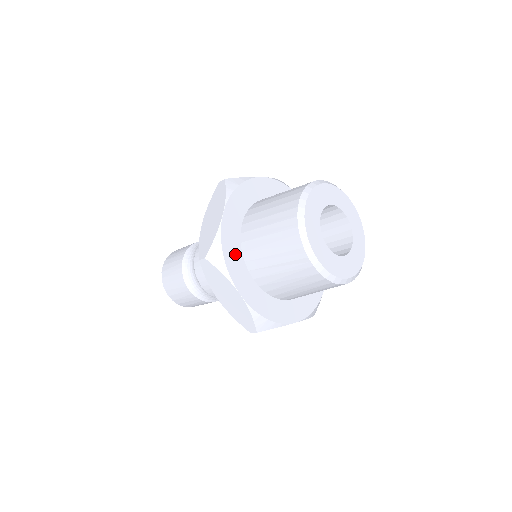
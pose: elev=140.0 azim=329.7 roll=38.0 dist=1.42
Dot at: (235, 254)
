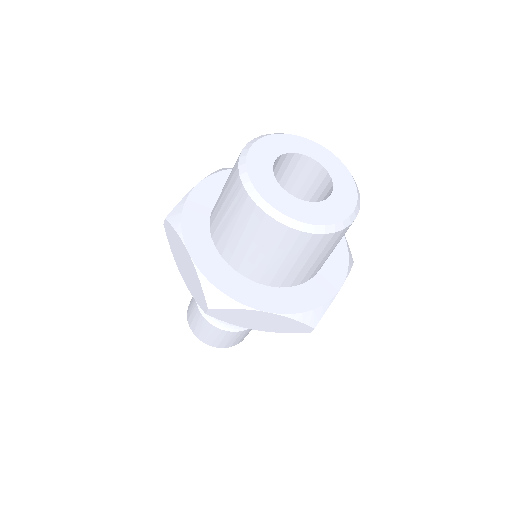
Dot at: (199, 218)
